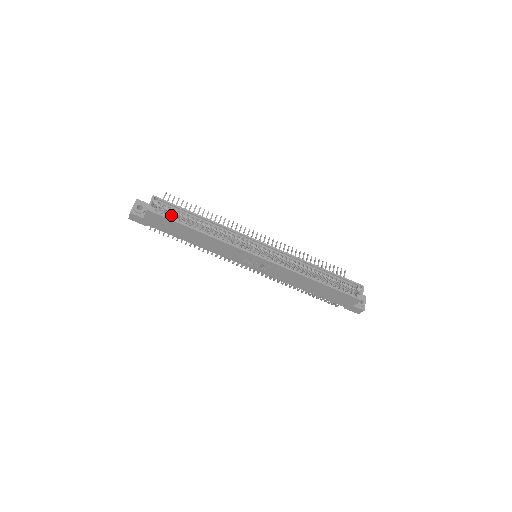
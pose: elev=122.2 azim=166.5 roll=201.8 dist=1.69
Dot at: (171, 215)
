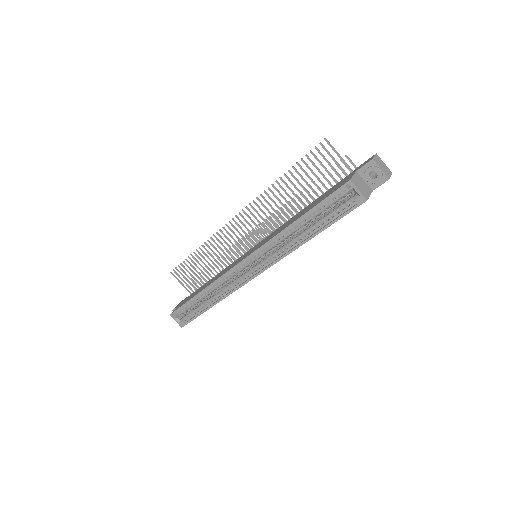
Dot at: occluded
